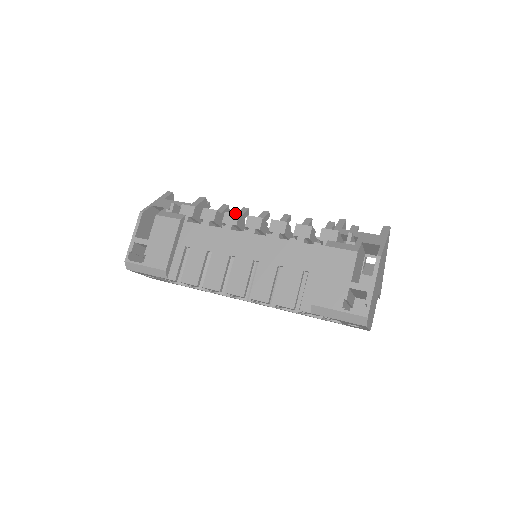
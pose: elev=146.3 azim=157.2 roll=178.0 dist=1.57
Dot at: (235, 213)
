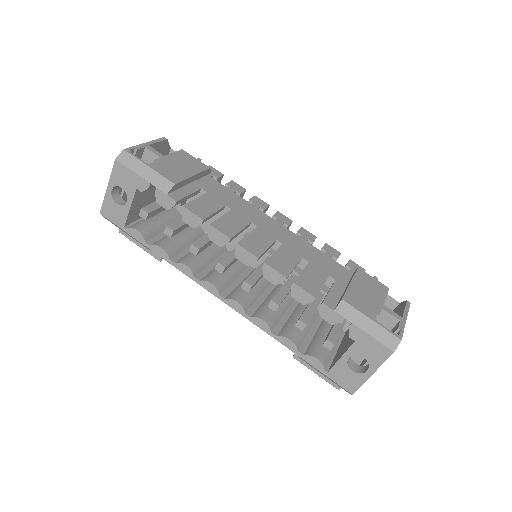
Dot at: (265, 202)
